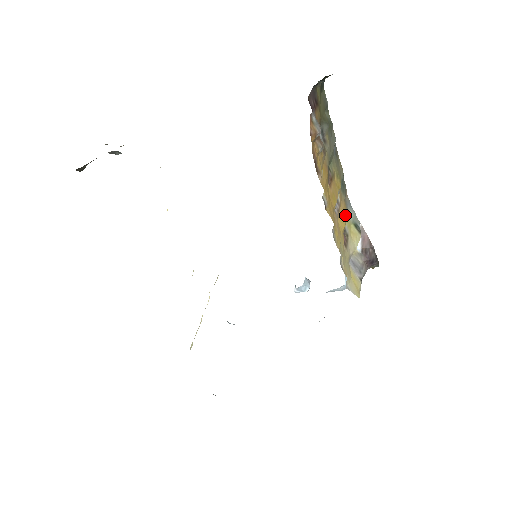
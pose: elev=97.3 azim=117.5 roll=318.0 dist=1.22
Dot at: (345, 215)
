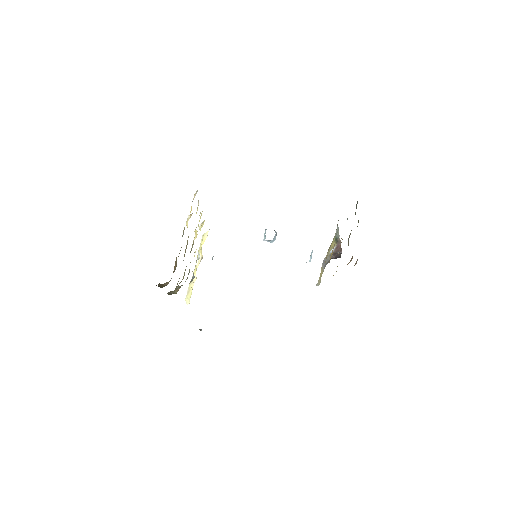
Dot at: occluded
